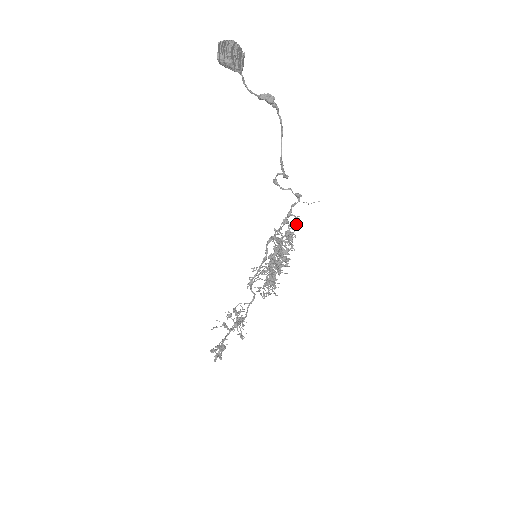
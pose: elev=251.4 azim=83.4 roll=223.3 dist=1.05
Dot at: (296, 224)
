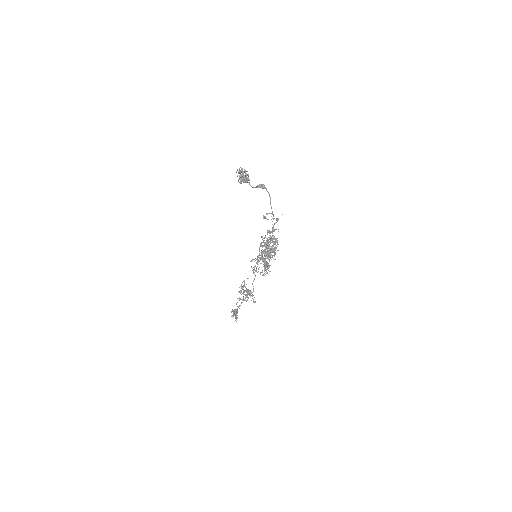
Dot at: (273, 230)
